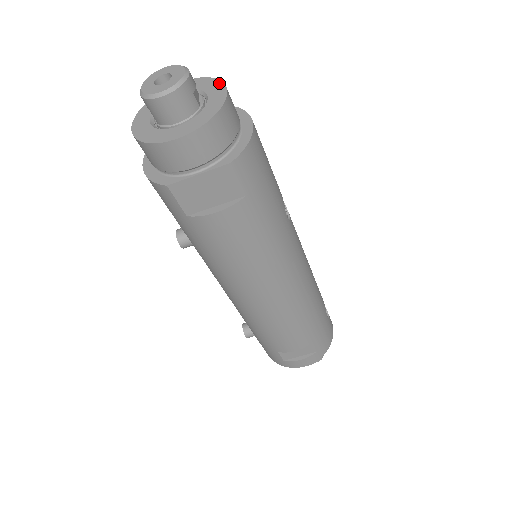
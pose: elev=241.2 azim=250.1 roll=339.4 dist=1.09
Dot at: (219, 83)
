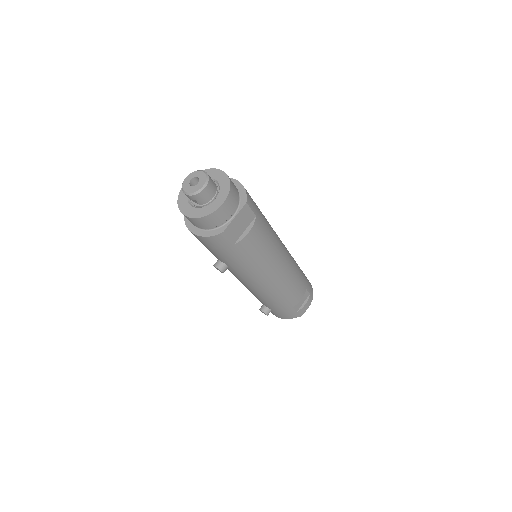
Dot at: (213, 170)
